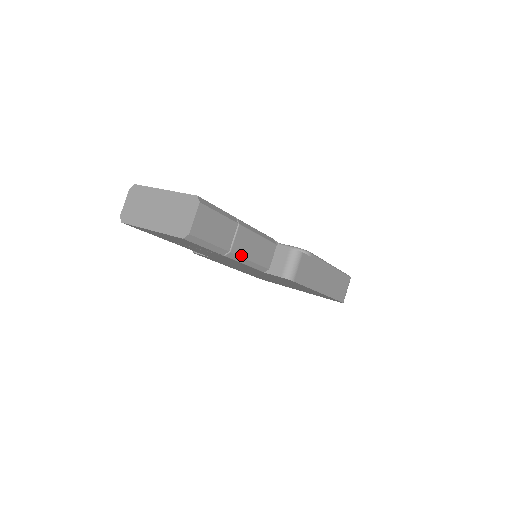
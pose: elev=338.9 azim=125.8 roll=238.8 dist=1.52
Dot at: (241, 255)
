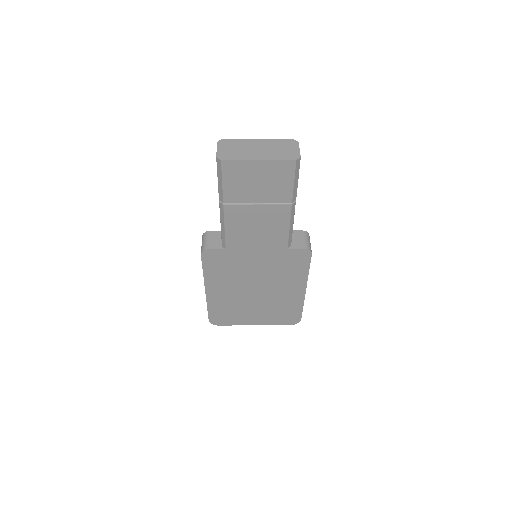
Dot at: (294, 212)
